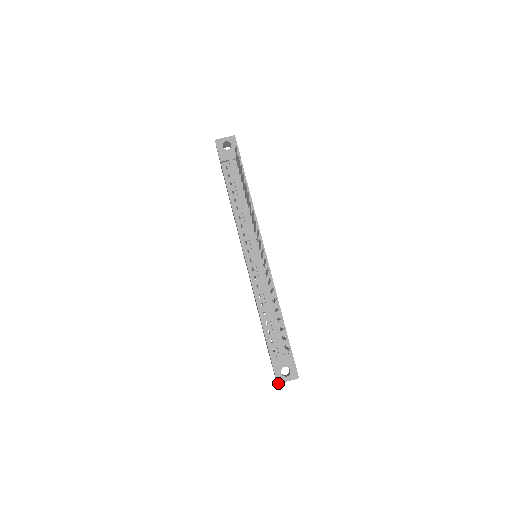
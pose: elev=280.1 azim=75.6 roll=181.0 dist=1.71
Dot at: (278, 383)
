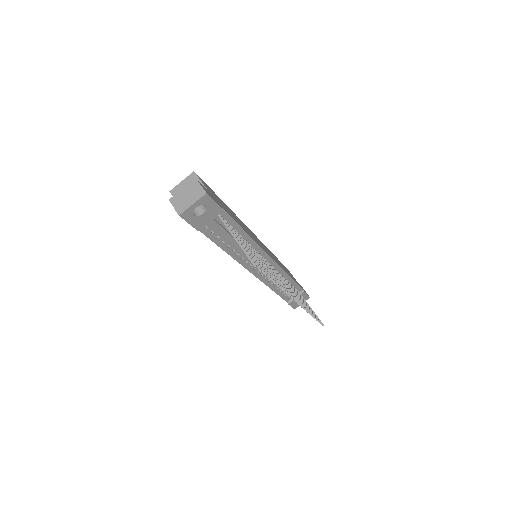
Dot at: occluded
